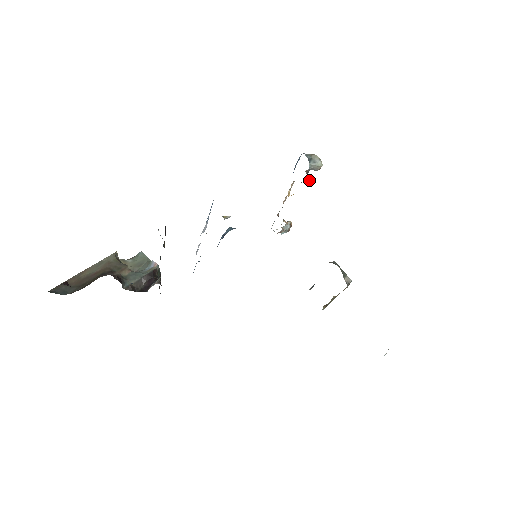
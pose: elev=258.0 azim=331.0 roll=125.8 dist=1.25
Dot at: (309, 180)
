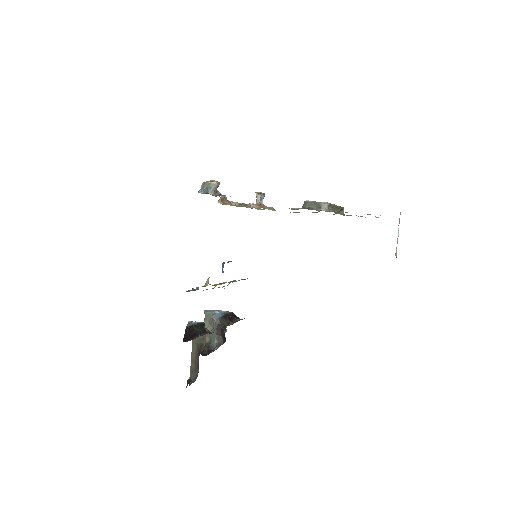
Dot at: occluded
